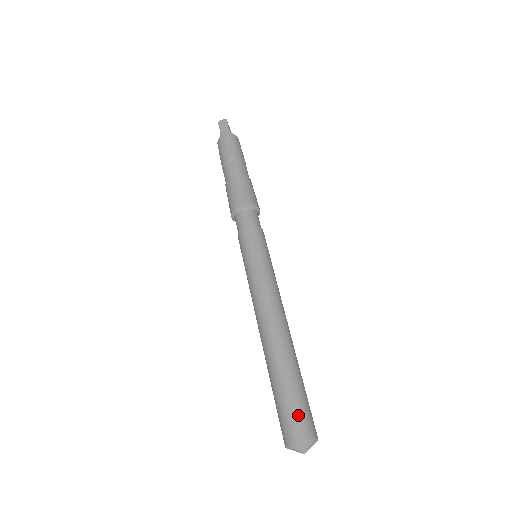
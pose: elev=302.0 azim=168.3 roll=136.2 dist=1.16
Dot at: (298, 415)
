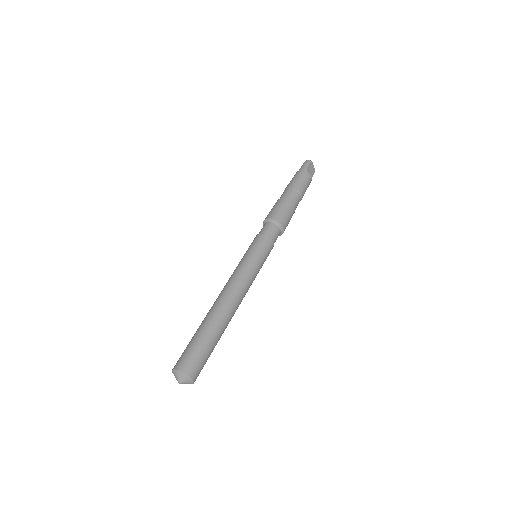
Dot at: (189, 355)
